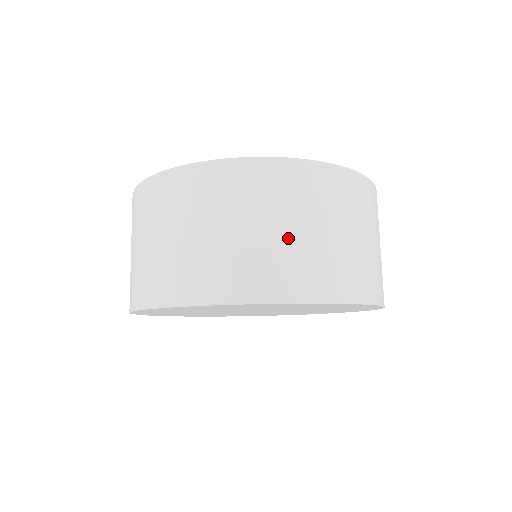
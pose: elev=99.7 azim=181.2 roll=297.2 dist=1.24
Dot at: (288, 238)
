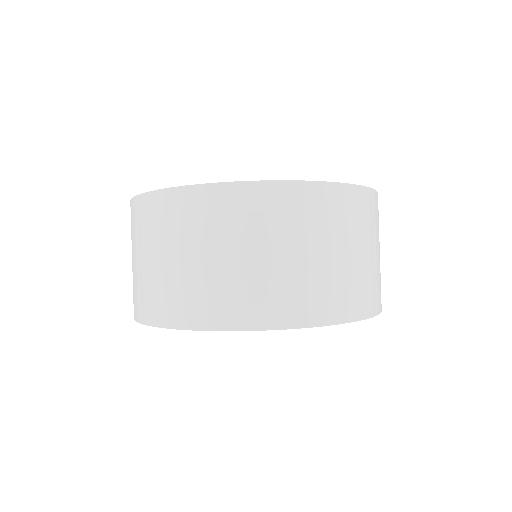
Dot at: (171, 268)
